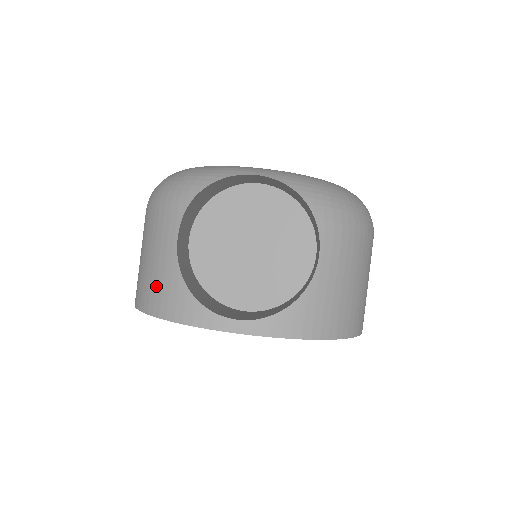
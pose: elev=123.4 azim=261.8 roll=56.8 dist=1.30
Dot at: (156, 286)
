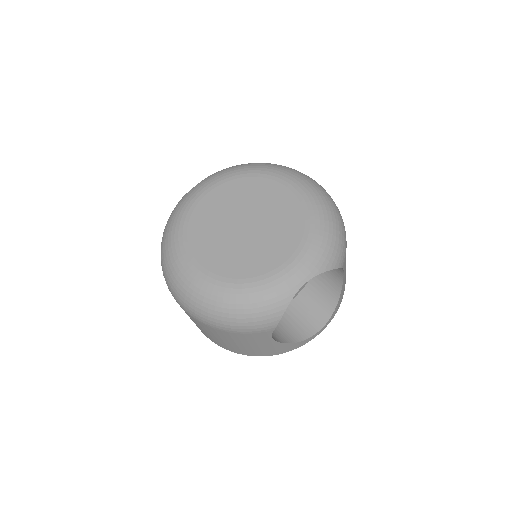
Dot at: (261, 351)
